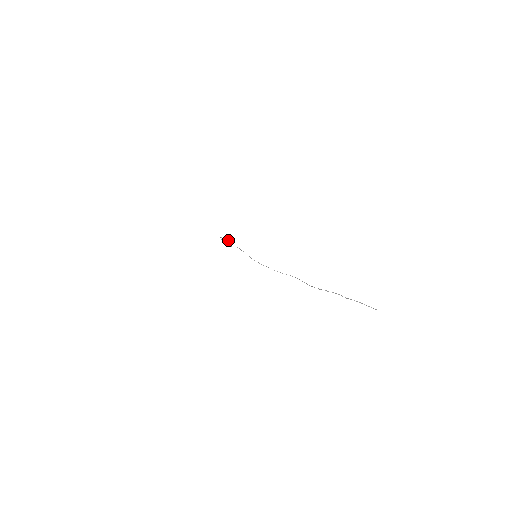
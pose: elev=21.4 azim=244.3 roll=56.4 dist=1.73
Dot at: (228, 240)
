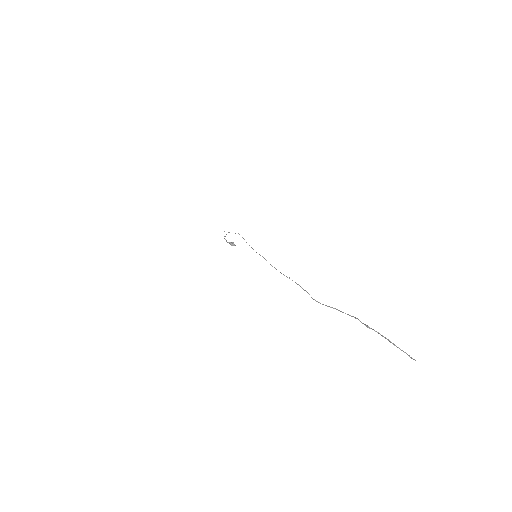
Dot at: (232, 245)
